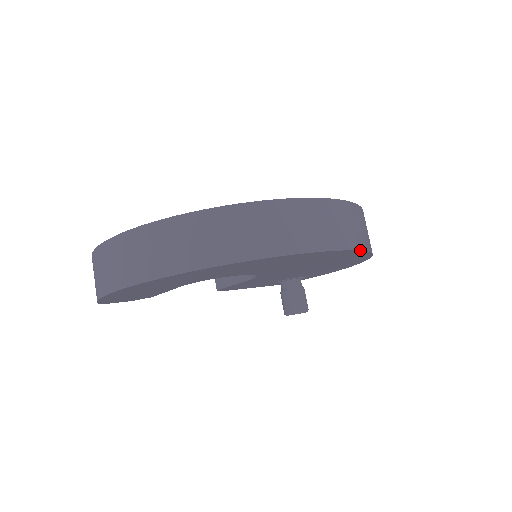
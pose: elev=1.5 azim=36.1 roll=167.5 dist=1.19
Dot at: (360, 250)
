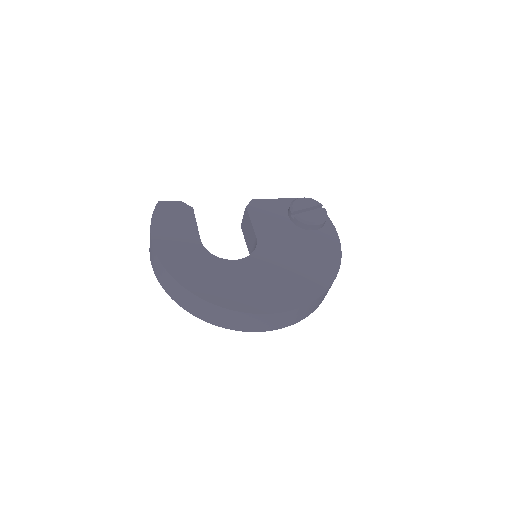
Dot at: occluded
